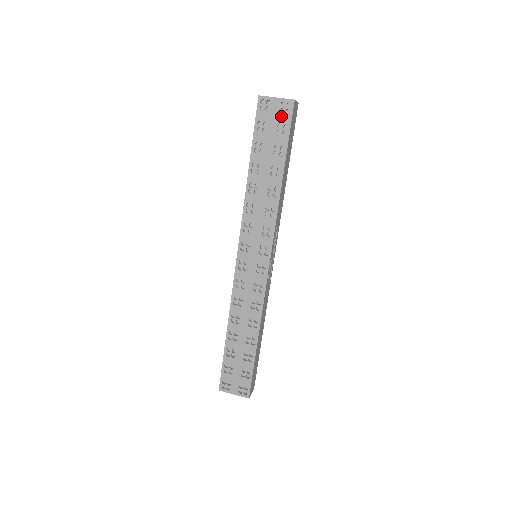
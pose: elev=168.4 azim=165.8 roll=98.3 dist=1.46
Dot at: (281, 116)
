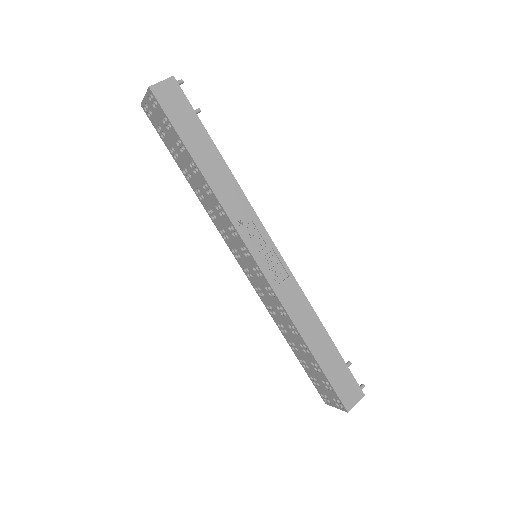
Dot at: (157, 111)
